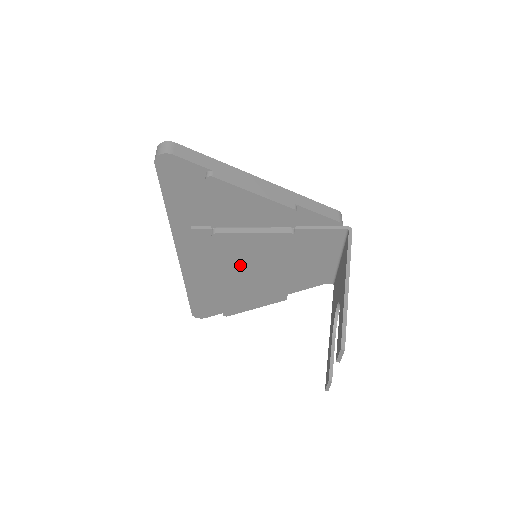
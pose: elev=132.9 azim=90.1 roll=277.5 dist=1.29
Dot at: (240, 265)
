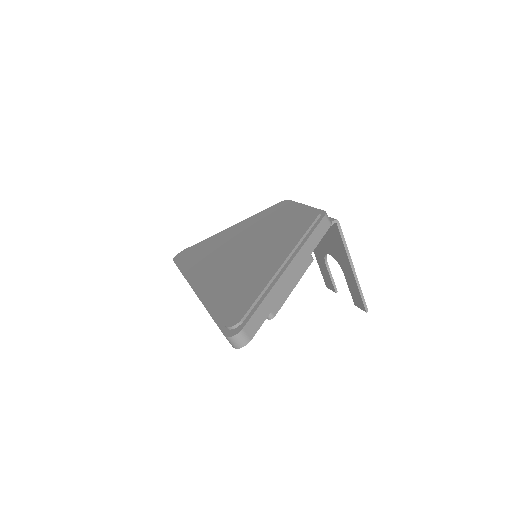
Dot at: occluded
